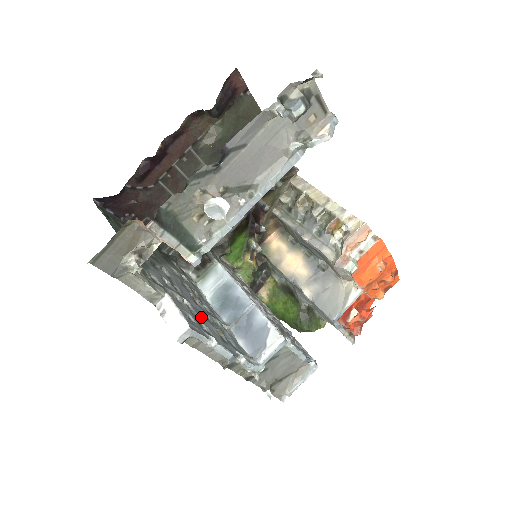
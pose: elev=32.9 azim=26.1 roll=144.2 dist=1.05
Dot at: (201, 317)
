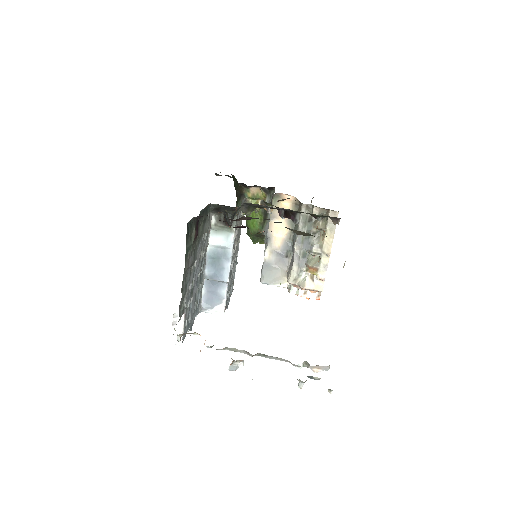
Dot at: (193, 306)
